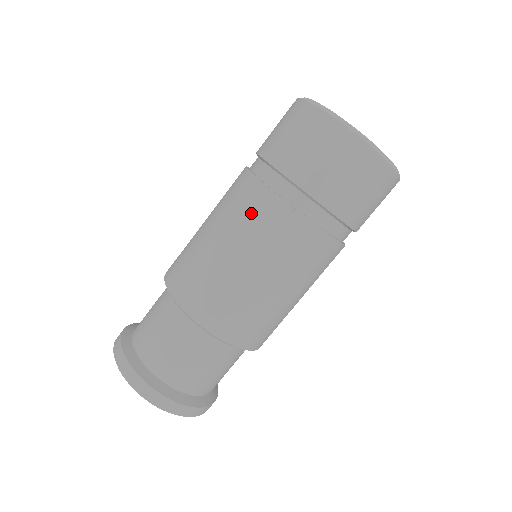
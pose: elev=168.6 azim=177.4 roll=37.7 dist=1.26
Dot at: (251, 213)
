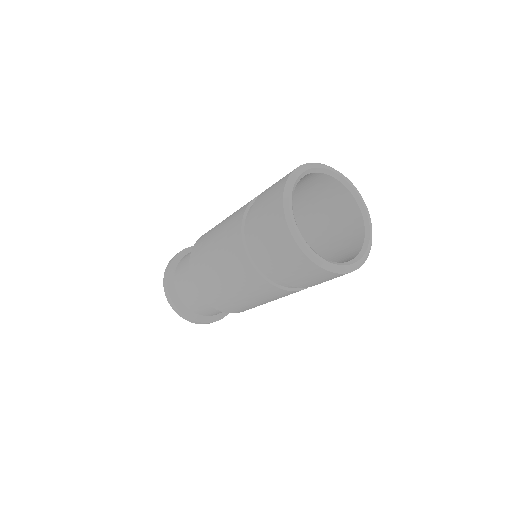
Dot at: (231, 251)
